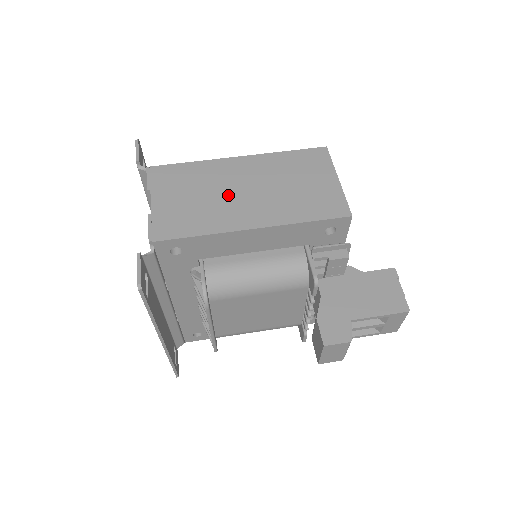
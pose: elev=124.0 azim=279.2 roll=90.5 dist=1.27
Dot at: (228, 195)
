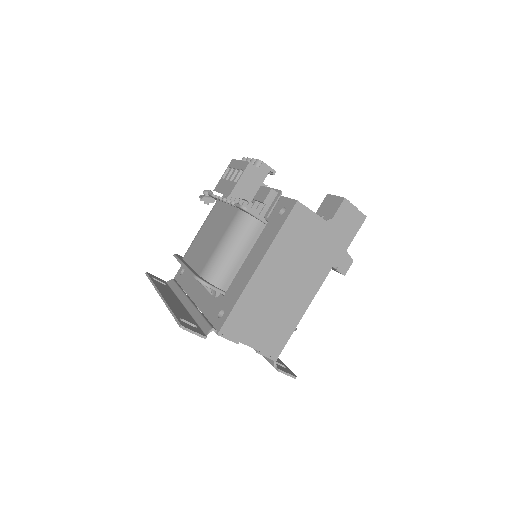
Dot at: (281, 297)
